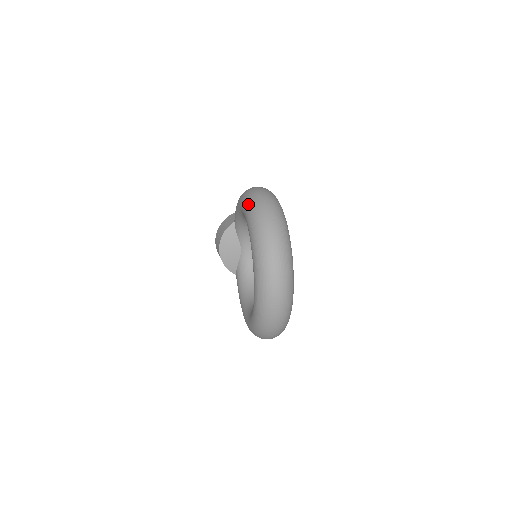
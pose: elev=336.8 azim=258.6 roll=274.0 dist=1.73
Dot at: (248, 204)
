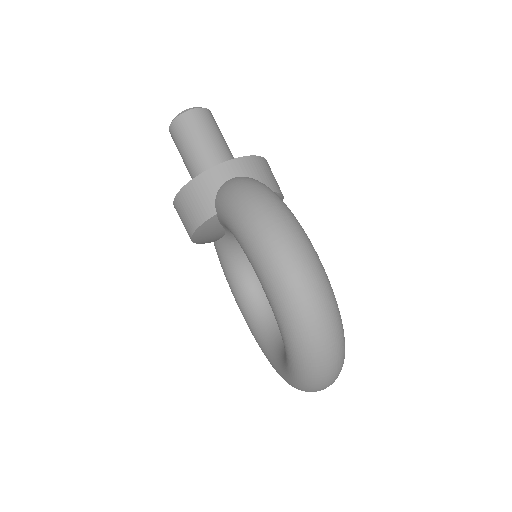
Dot at: (281, 306)
